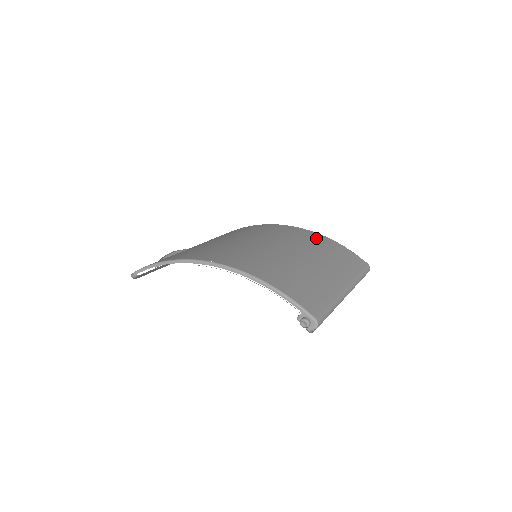
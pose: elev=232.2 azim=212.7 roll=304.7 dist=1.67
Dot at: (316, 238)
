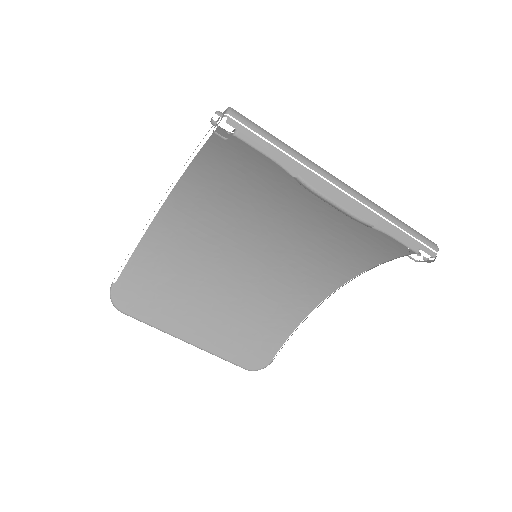
Dot at: occluded
